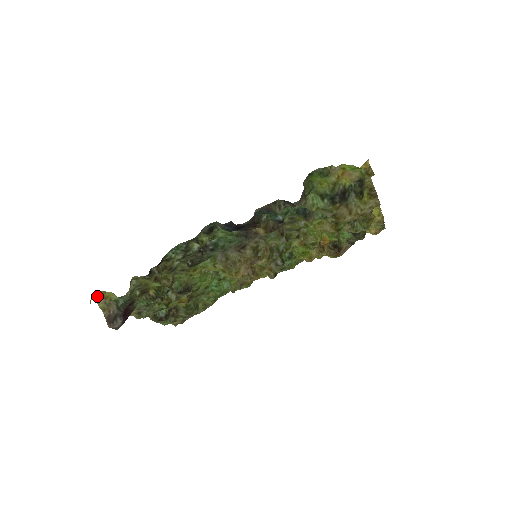
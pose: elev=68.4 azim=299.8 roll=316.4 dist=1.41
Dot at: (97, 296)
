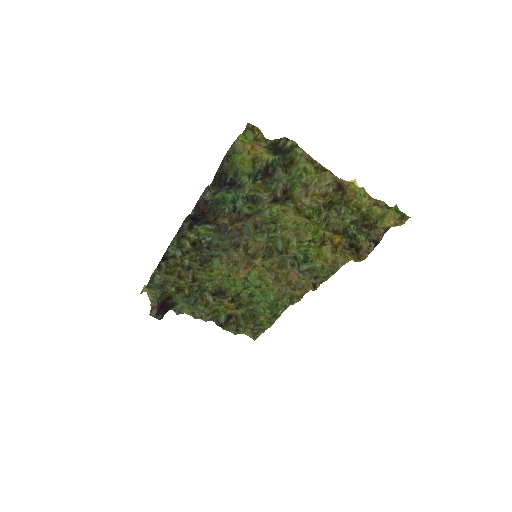
Dot at: (147, 290)
